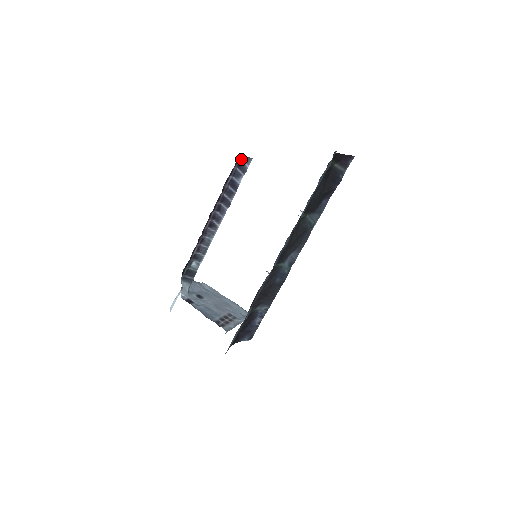
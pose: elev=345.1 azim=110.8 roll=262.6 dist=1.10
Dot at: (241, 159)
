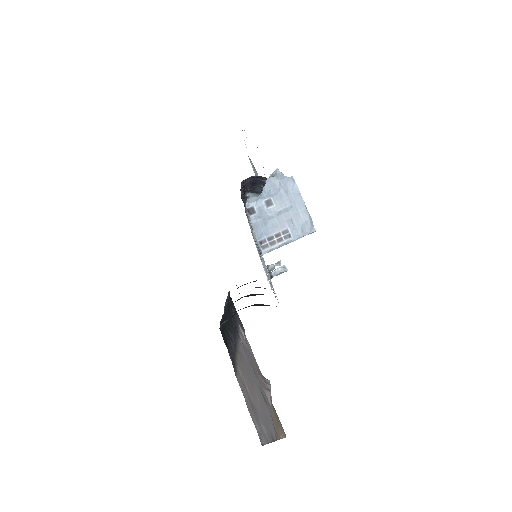
Dot at: occluded
